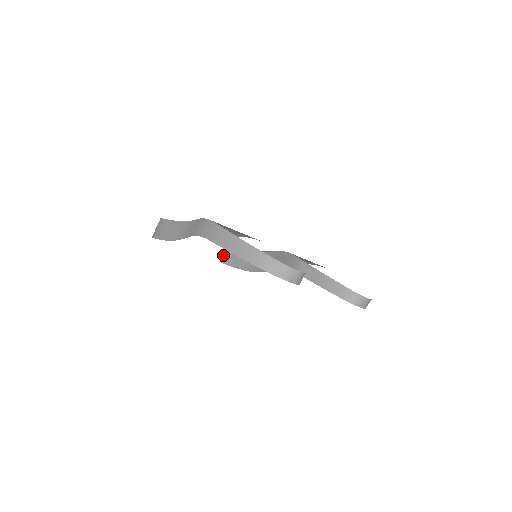
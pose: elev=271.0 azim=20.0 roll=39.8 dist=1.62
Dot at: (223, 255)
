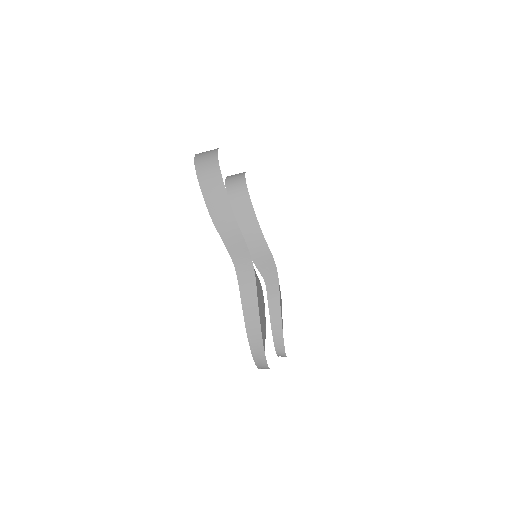
Dot at: (233, 184)
